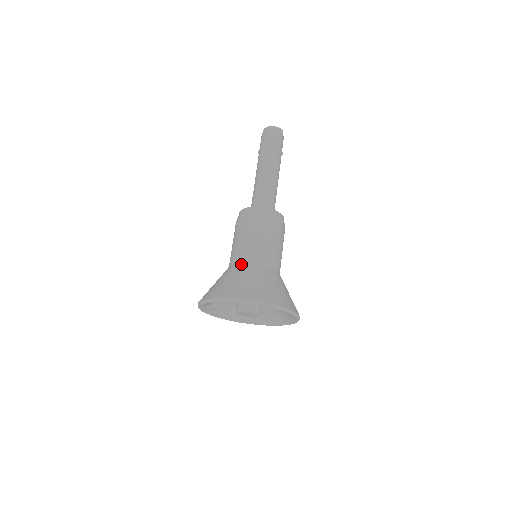
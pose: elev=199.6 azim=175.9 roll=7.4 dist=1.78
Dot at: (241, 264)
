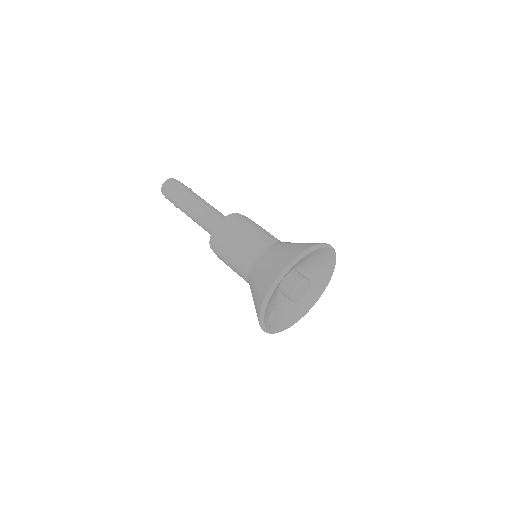
Dot at: (252, 265)
